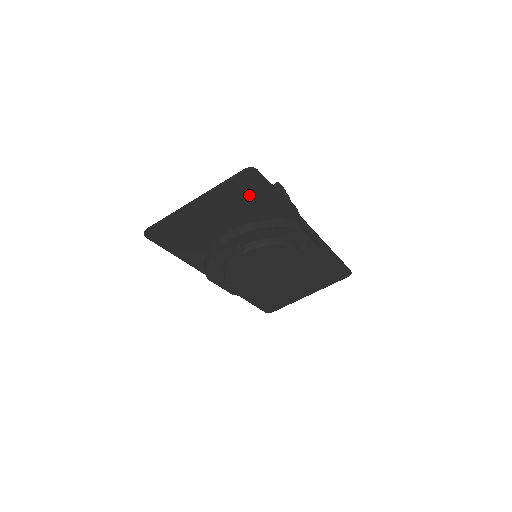
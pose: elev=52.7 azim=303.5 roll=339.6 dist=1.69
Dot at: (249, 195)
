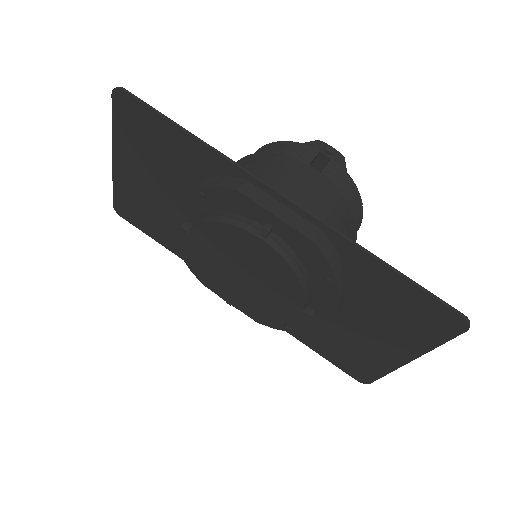
Dot at: (150, 137)
